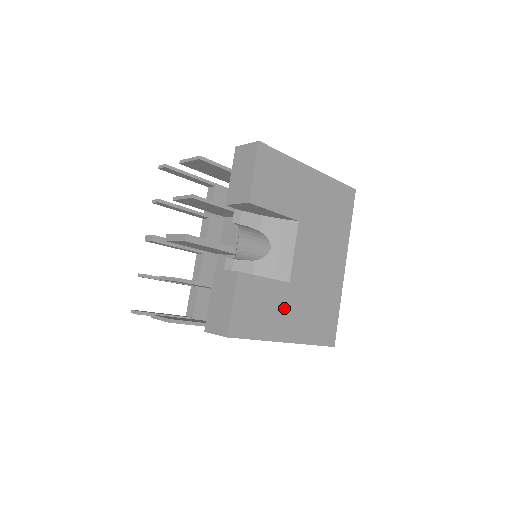
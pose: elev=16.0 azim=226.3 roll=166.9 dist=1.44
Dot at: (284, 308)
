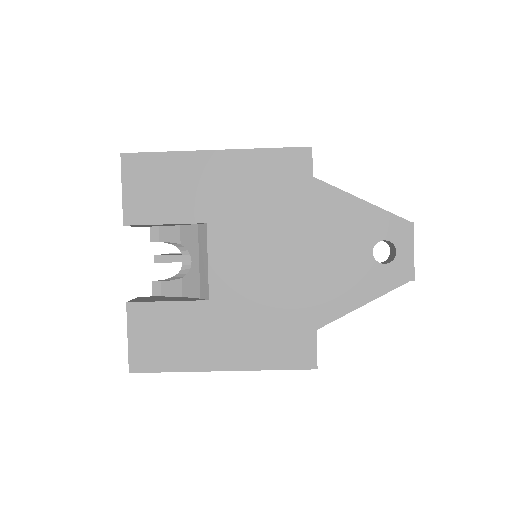
Dot at: (208, 331)
